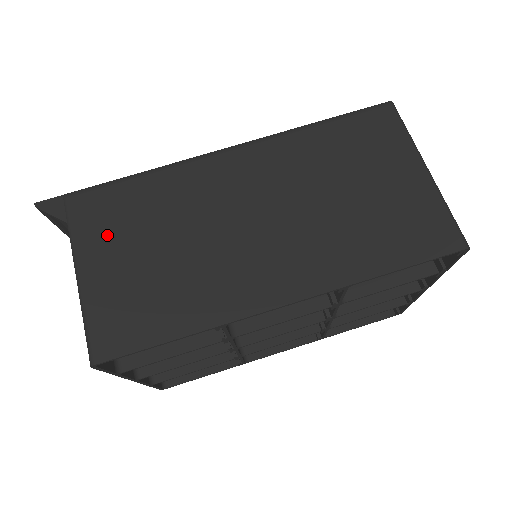
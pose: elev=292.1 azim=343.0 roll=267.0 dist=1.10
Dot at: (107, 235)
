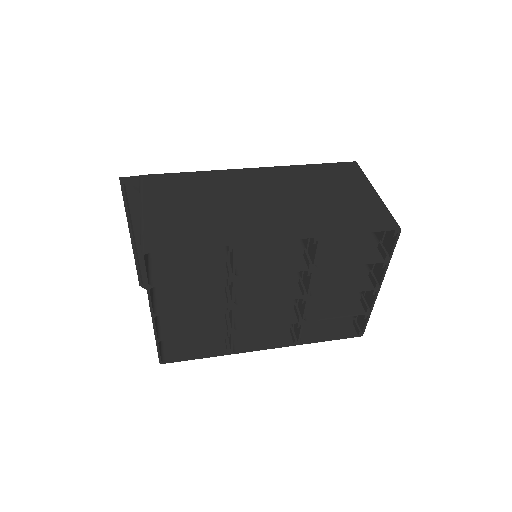
Dot at: (165, 195)
